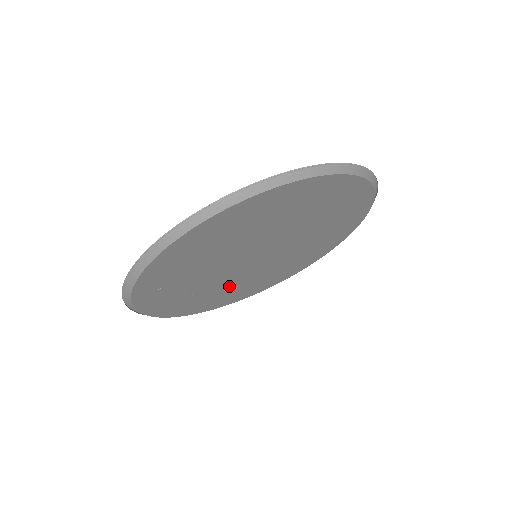
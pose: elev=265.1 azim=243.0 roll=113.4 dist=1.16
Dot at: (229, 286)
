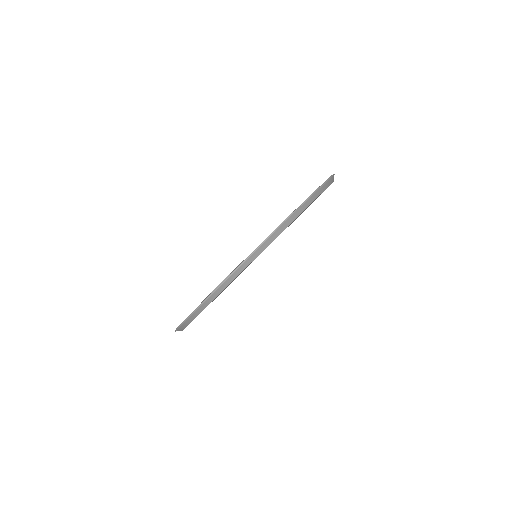
Dot at: occluded
